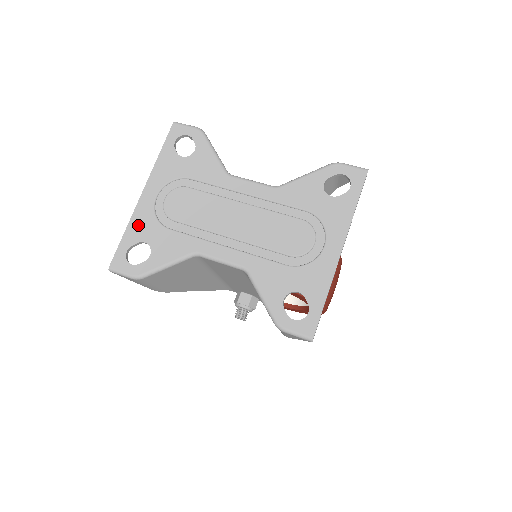
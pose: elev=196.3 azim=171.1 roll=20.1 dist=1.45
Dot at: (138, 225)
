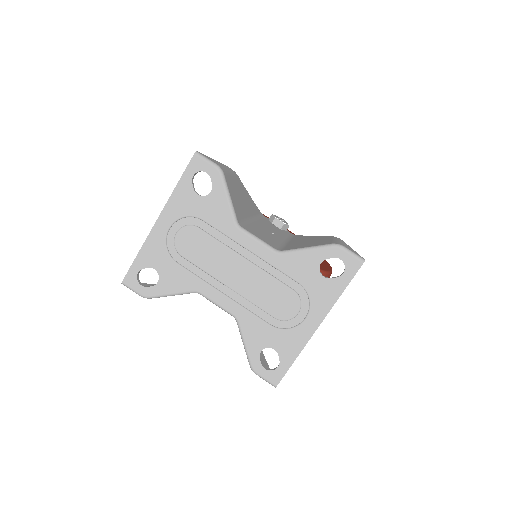
Dot at: (150, 251)
